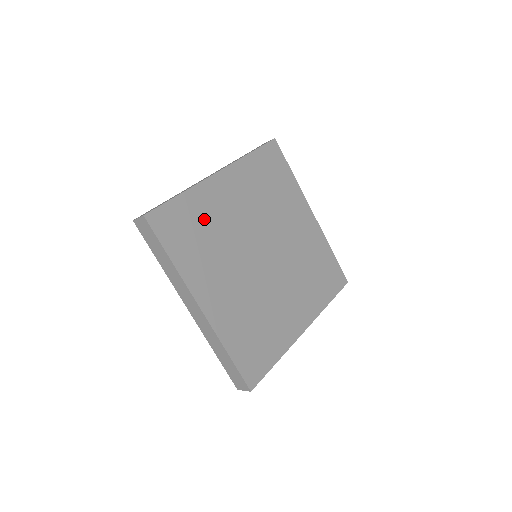
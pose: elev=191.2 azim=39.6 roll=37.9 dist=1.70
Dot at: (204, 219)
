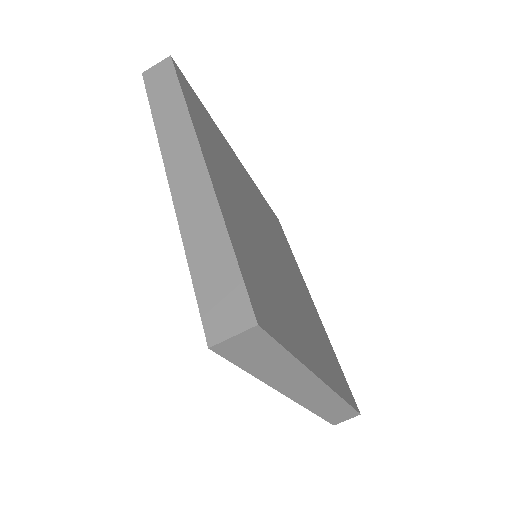
Dot at: (221, 144)
